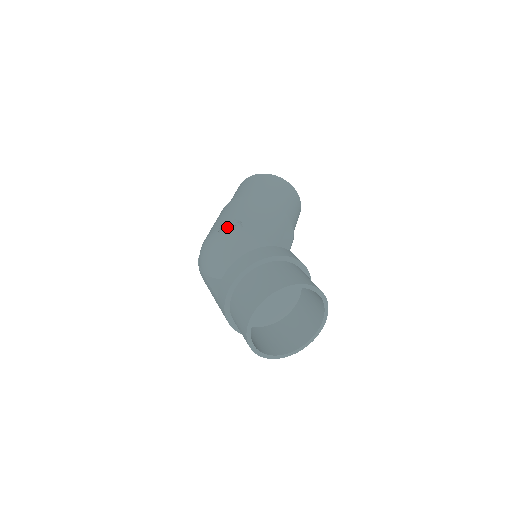
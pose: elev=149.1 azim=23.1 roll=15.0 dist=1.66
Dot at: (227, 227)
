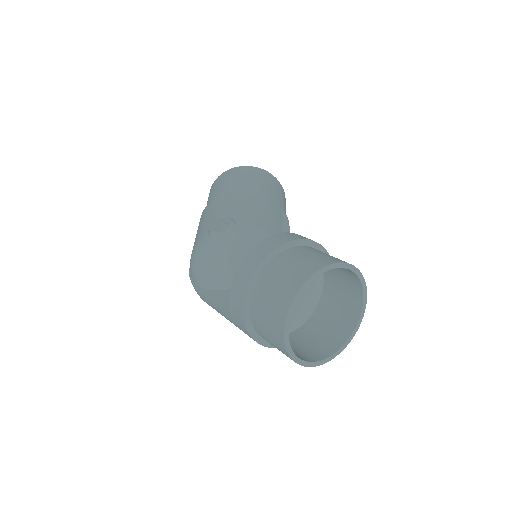
Dot at: (217, 228)
